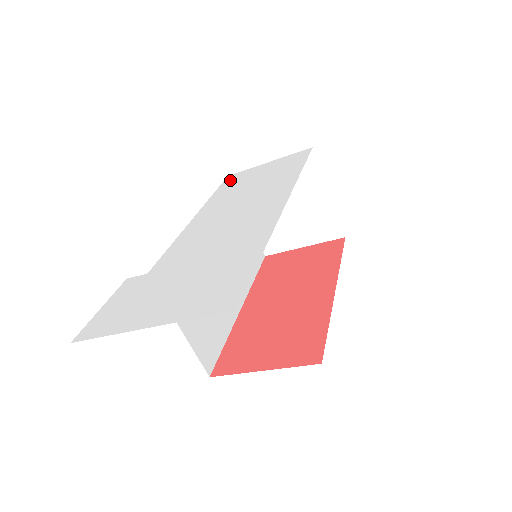
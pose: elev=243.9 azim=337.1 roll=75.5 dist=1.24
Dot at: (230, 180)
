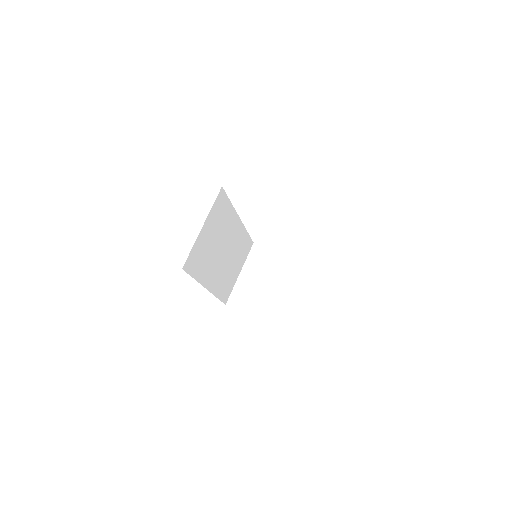
Dot at: occluded
